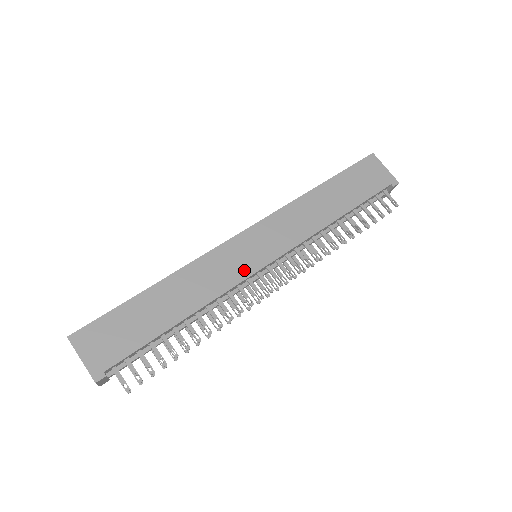
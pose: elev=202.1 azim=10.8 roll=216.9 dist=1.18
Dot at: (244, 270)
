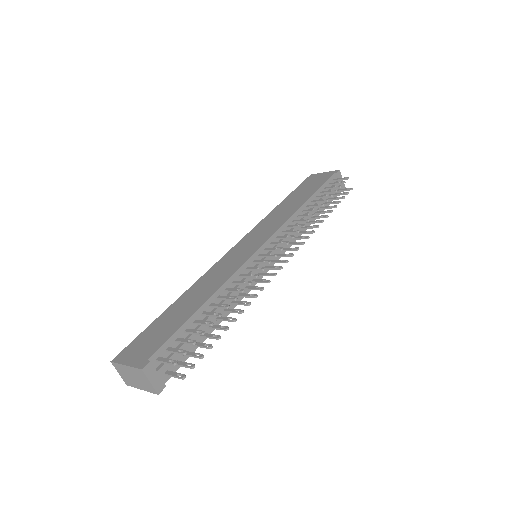
Dot at: (244, 257)
